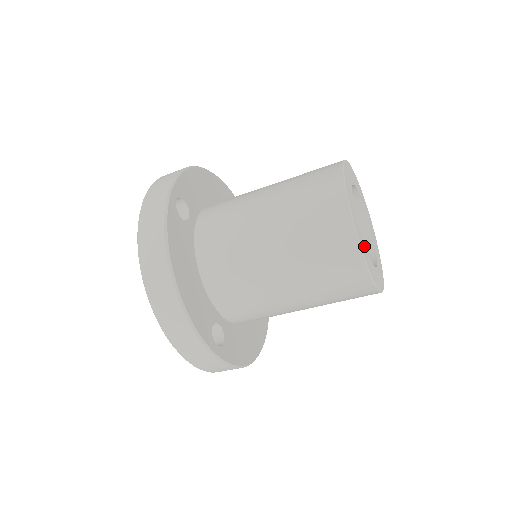
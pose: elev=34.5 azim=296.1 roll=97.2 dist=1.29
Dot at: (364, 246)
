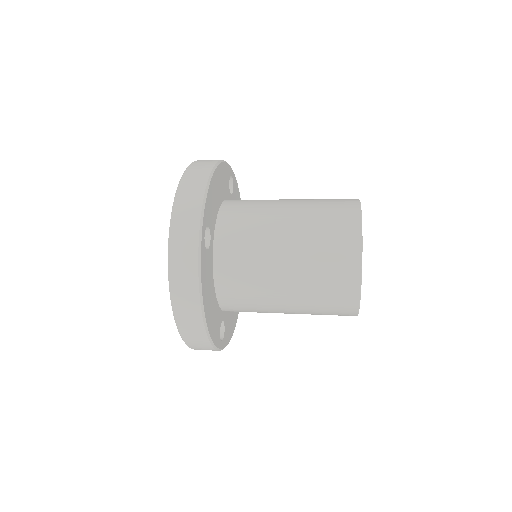
Dot at: occluded
